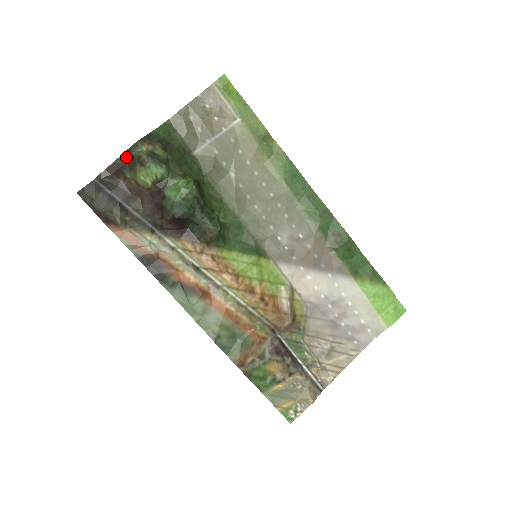
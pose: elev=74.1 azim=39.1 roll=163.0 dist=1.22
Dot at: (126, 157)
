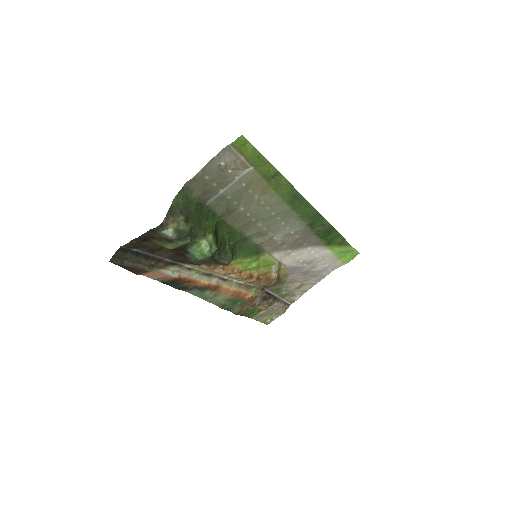
Dot at: (152, 233)
